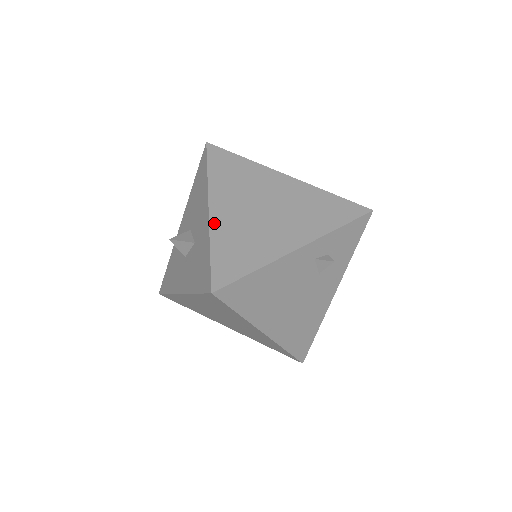
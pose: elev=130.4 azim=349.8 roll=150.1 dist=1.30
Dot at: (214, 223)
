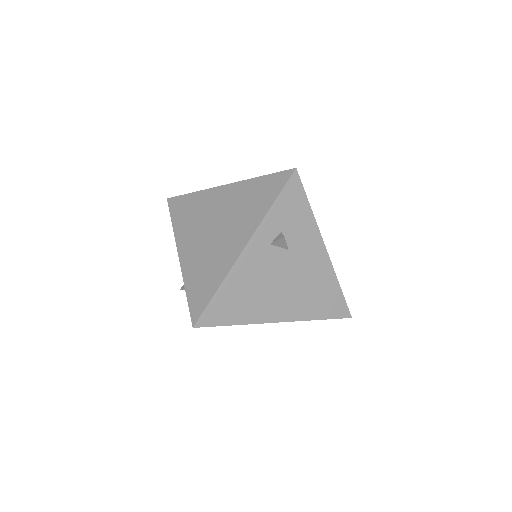
Dot at: (184, 267)
